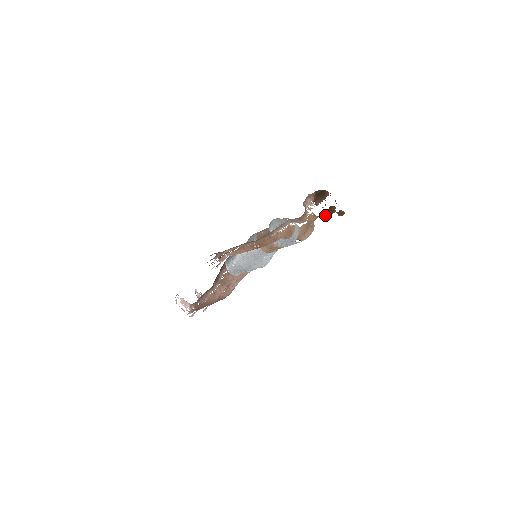
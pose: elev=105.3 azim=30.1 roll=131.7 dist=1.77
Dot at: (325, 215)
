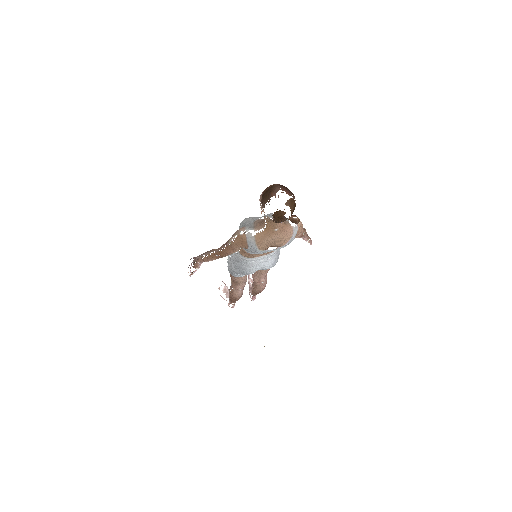
Dot at: (277, 221)
